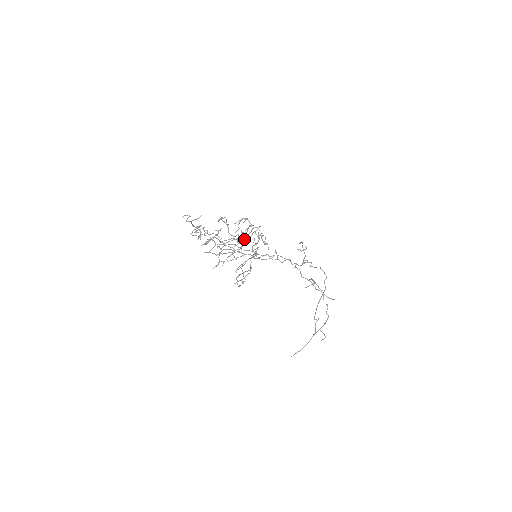
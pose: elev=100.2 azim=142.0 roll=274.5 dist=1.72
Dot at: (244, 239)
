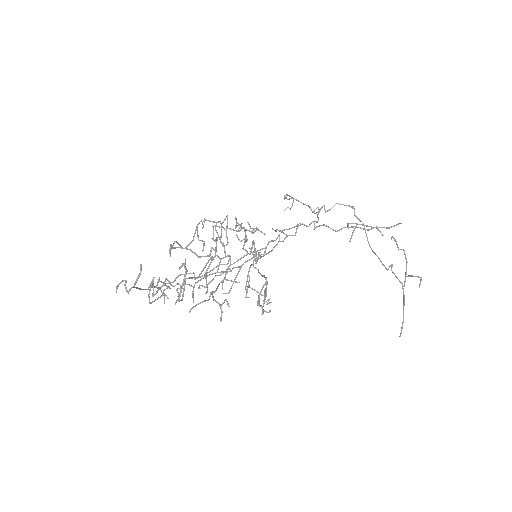
Dot at: occluded
